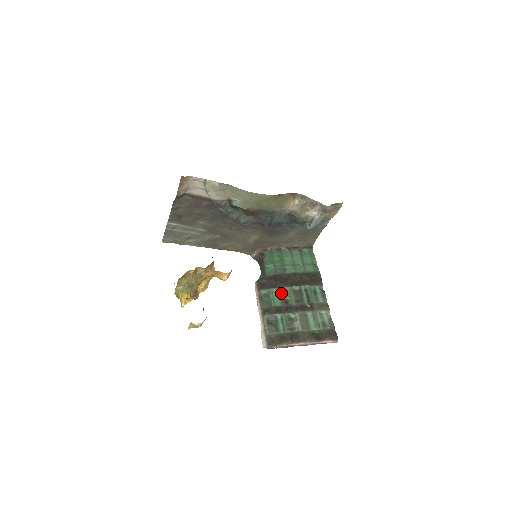
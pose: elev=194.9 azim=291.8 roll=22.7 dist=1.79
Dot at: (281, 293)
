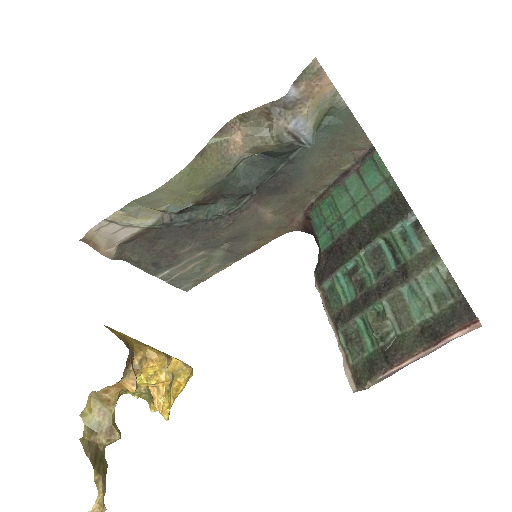
Dot at: (349, 273)
